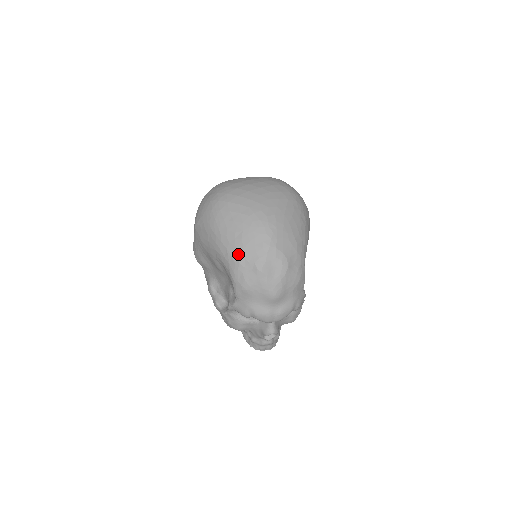
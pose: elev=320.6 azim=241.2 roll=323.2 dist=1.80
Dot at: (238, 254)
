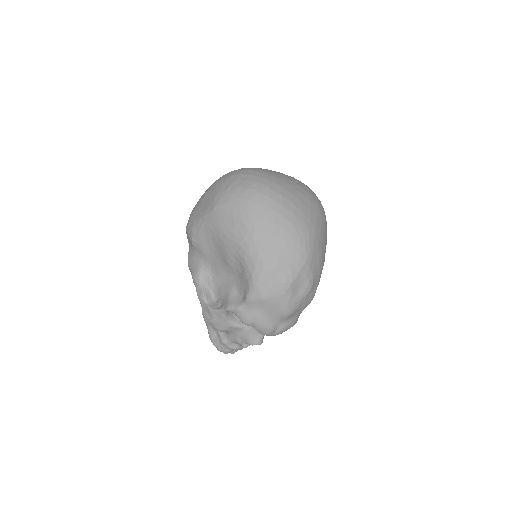
Dot at: (271, 261)
